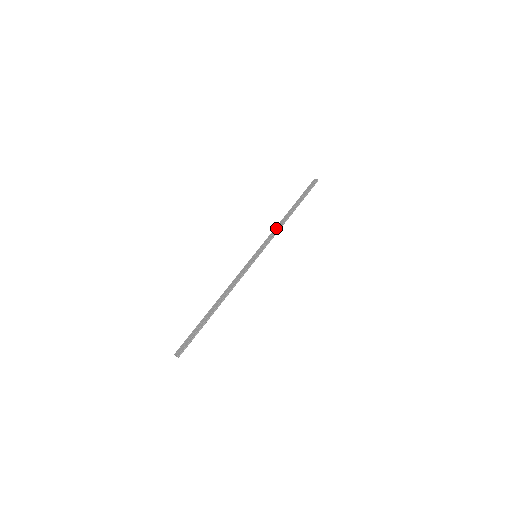
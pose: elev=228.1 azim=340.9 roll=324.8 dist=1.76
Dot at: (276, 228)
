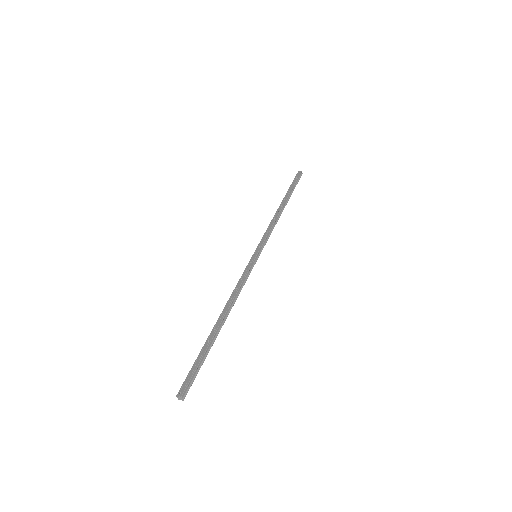
Dot at: (271, 223)
